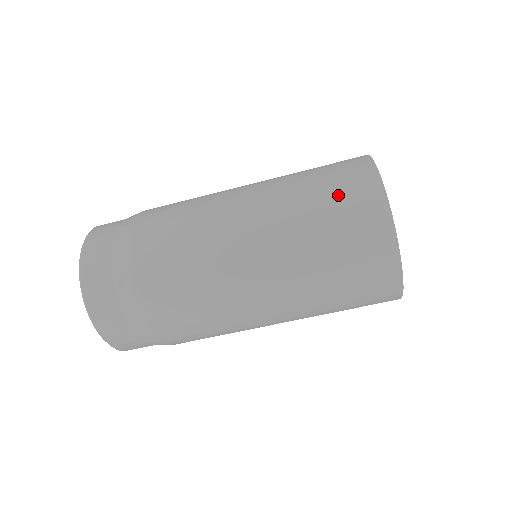
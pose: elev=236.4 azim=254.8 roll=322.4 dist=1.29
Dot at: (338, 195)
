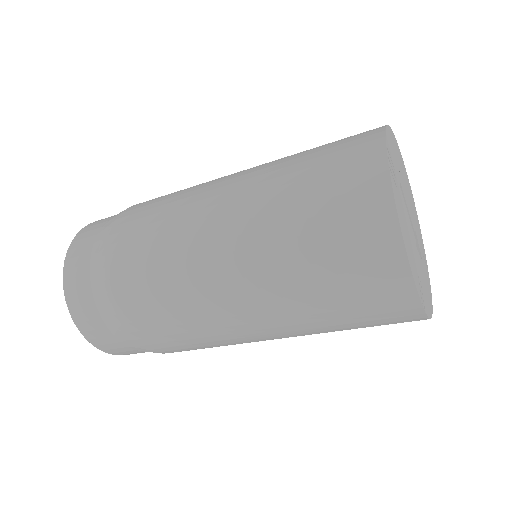
Dot at: (328, 160)
